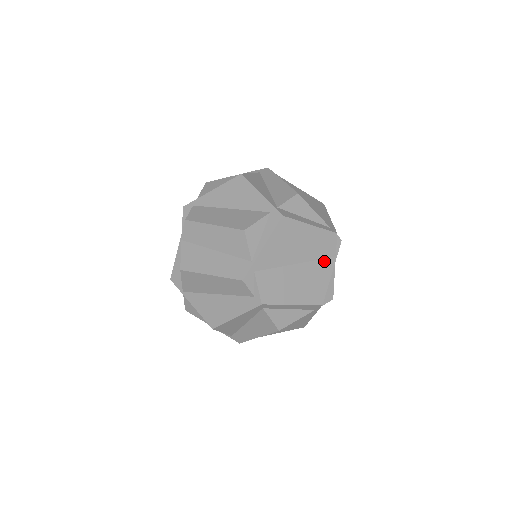
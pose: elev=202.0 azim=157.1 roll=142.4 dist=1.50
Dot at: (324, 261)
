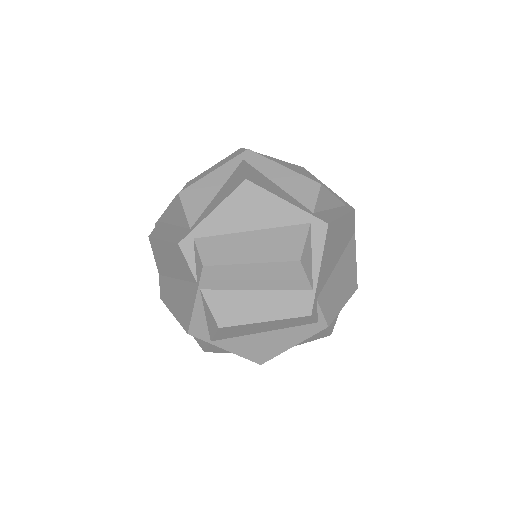
Dot at: (350, 244)
